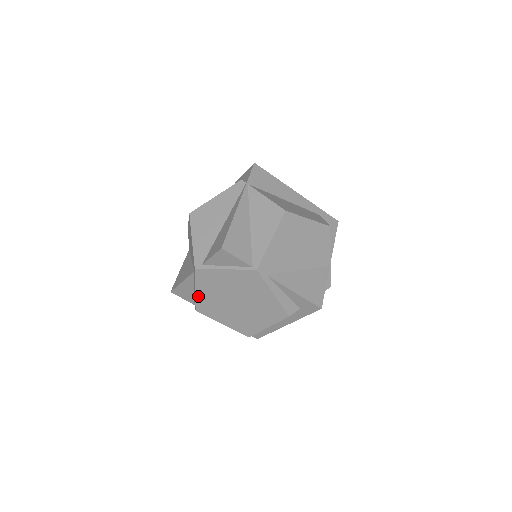
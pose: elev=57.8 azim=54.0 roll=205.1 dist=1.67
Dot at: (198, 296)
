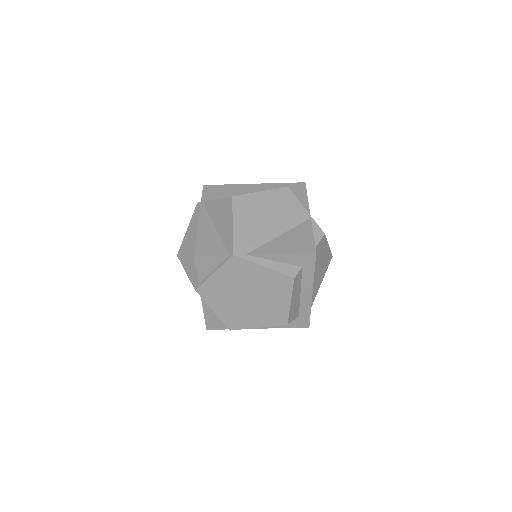
Dot at: (219, 315)
